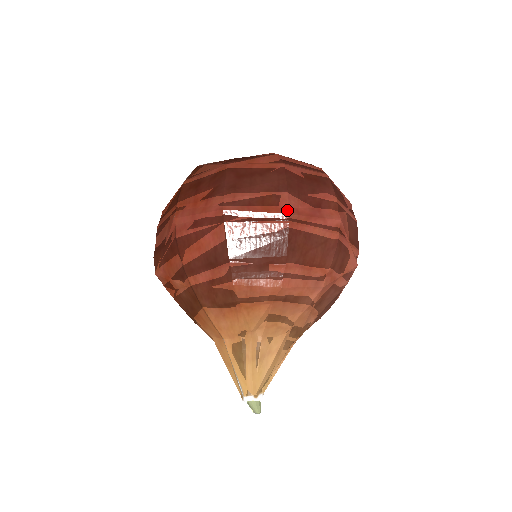
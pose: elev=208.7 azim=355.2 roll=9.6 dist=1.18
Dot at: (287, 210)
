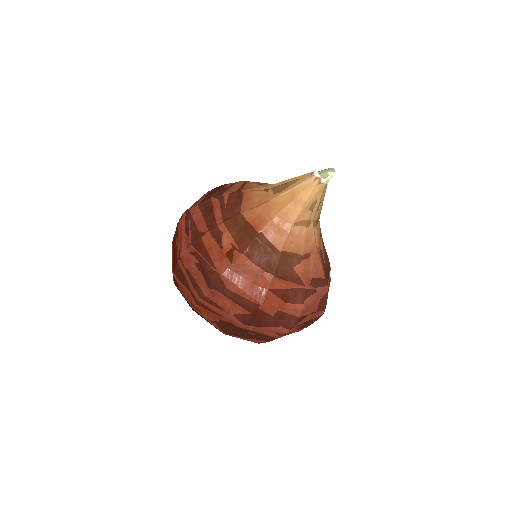
Dot at: occluded
